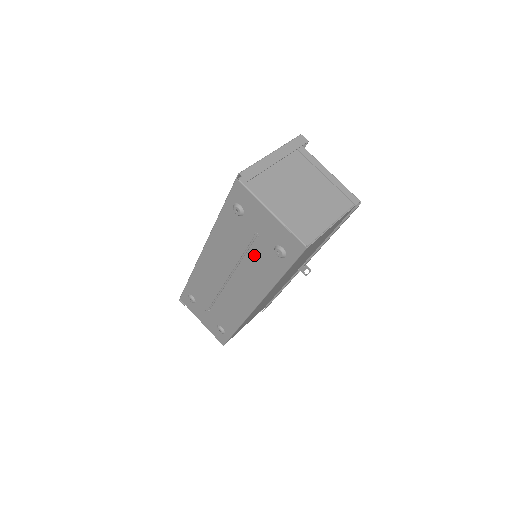
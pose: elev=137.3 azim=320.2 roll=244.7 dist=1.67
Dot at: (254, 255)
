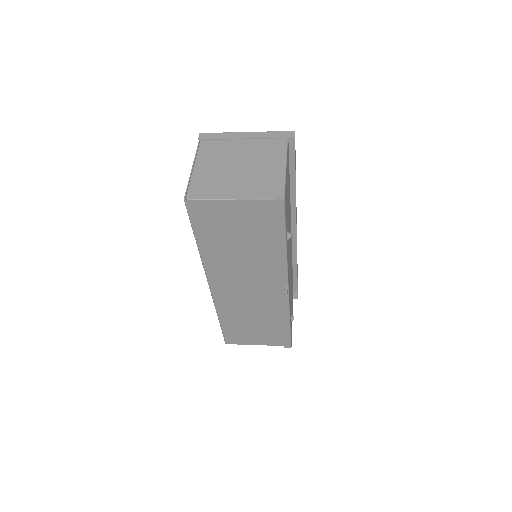
Dot at: occluded
